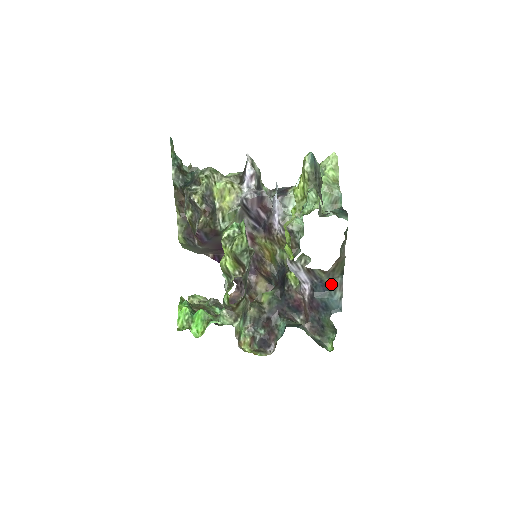
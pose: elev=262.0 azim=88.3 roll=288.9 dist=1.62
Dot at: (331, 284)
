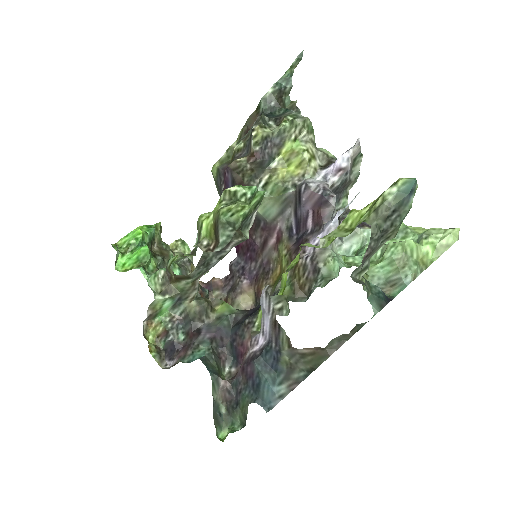
Dot at: (287, 368)
